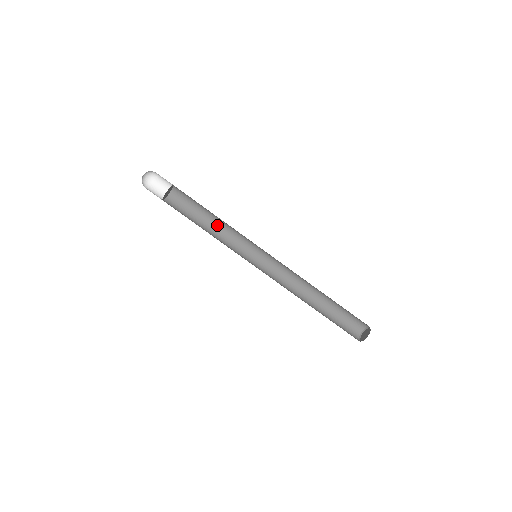
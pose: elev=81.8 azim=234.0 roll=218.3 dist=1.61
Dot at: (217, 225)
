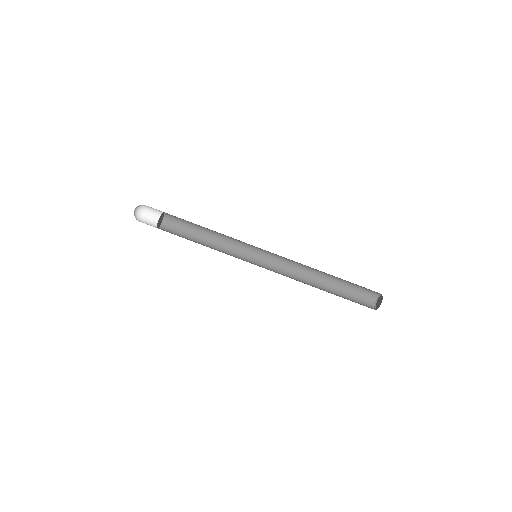
Dot at: (213, 238)
